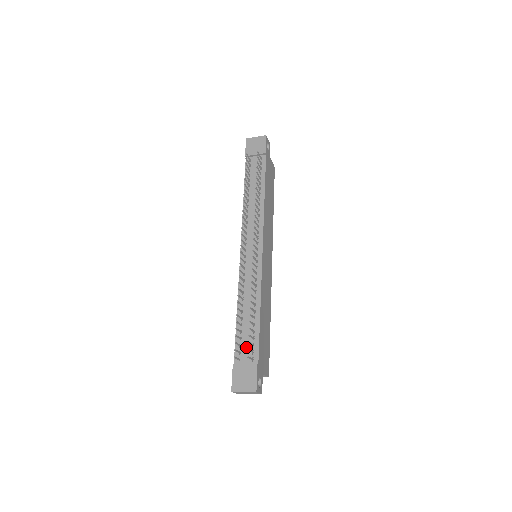
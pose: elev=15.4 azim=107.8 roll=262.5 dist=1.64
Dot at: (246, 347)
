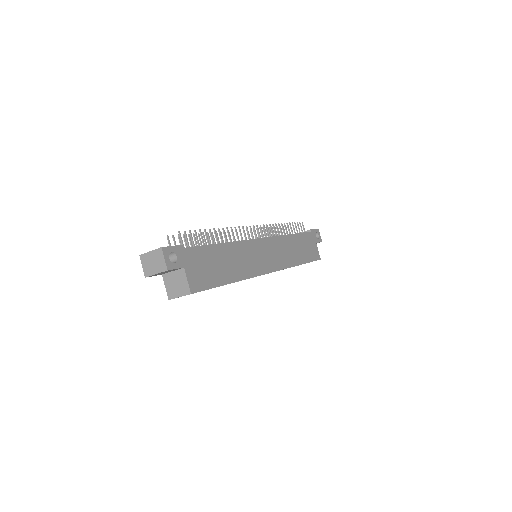
Dot at: occluded
